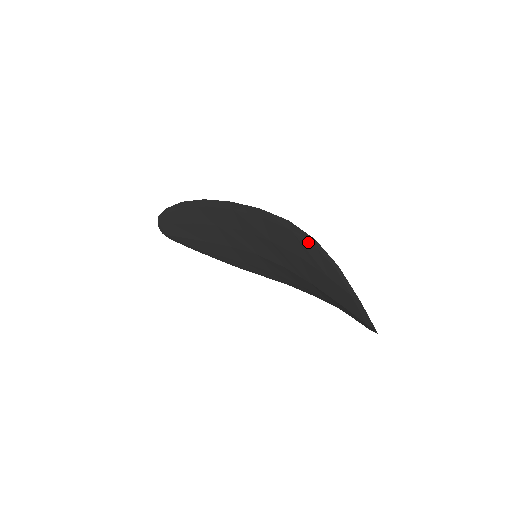
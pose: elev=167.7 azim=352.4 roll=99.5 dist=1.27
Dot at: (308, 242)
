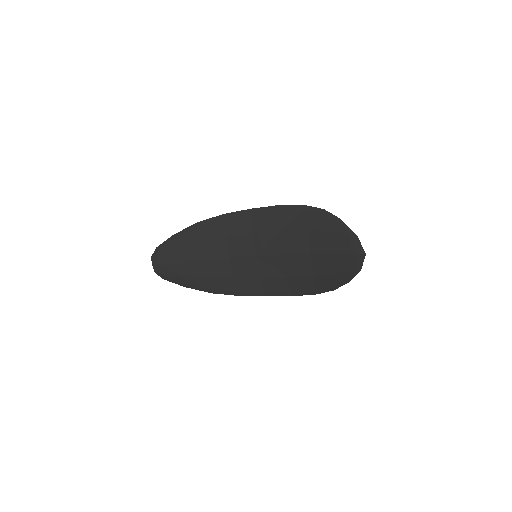
Dot at: (318, 213)
